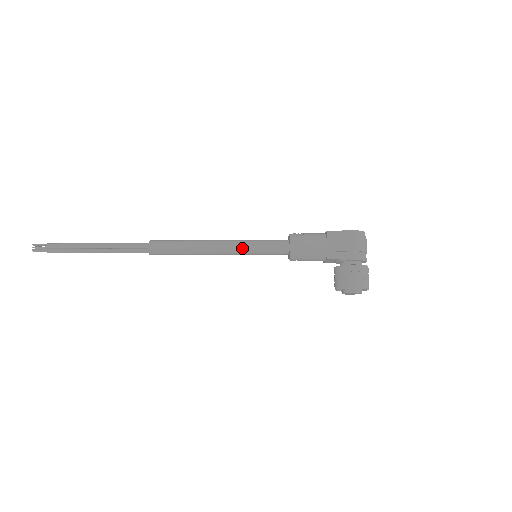
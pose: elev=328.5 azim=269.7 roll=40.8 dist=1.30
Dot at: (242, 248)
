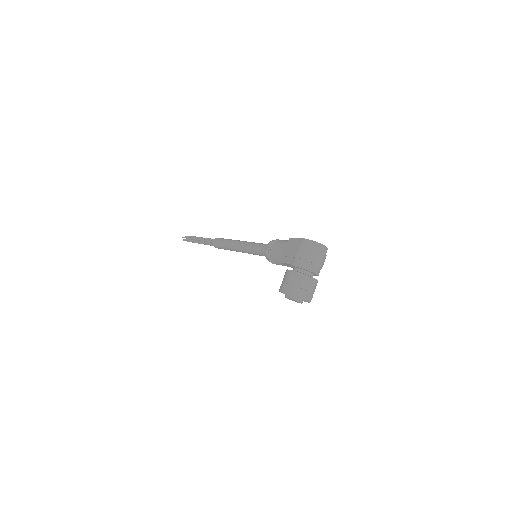
Dot at: (247, 248)
